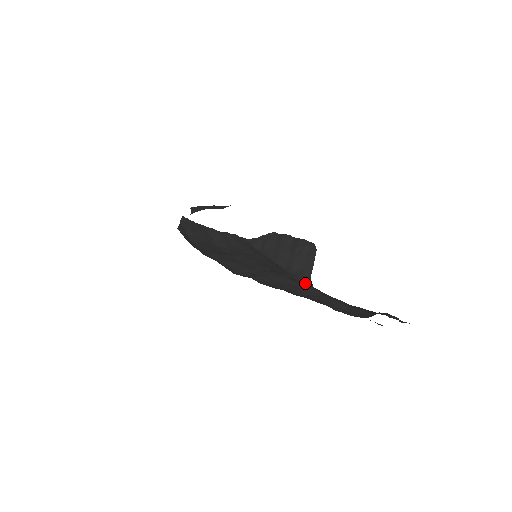
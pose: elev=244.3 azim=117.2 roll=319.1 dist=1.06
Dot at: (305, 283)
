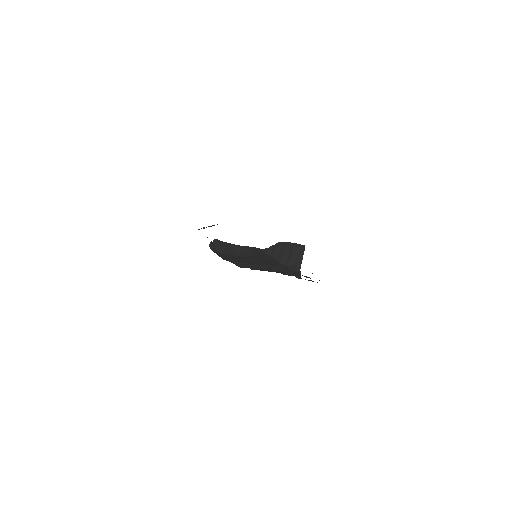
Dot at: occluded
